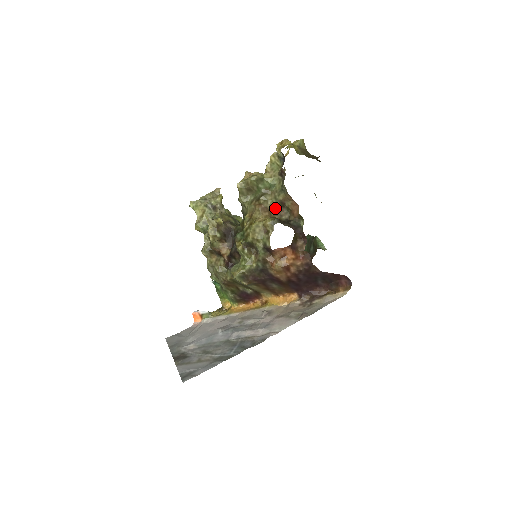
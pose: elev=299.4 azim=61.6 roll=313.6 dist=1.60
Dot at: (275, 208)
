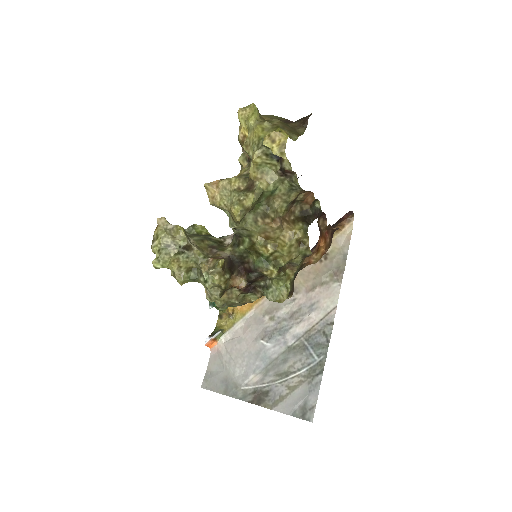
Dot at: (286, 211)
